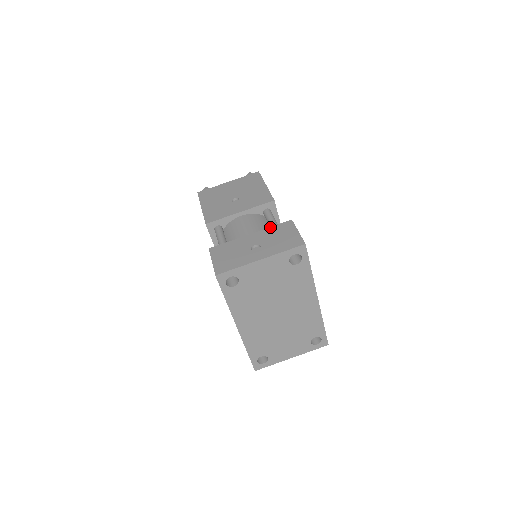
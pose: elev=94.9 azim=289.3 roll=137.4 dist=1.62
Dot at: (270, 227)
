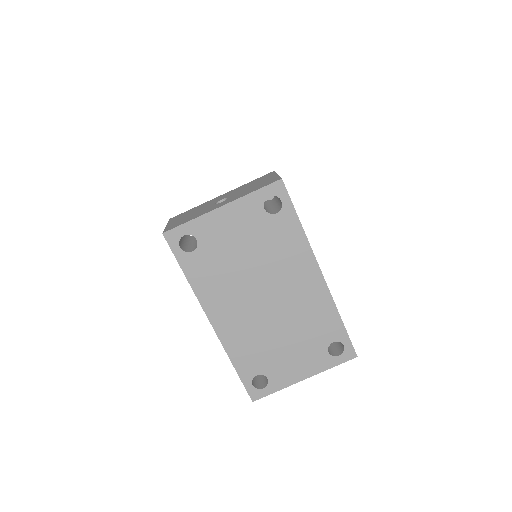
Dot at: occluded
